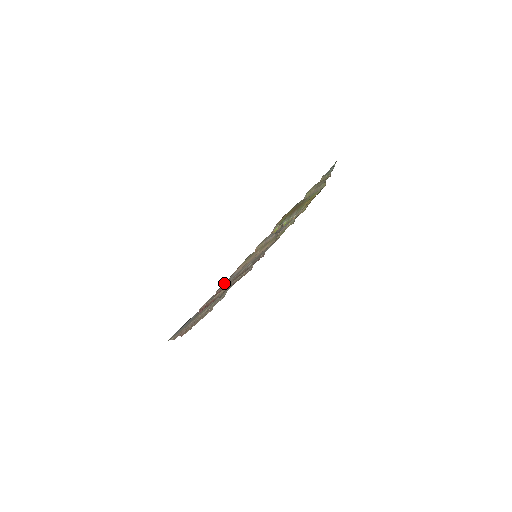
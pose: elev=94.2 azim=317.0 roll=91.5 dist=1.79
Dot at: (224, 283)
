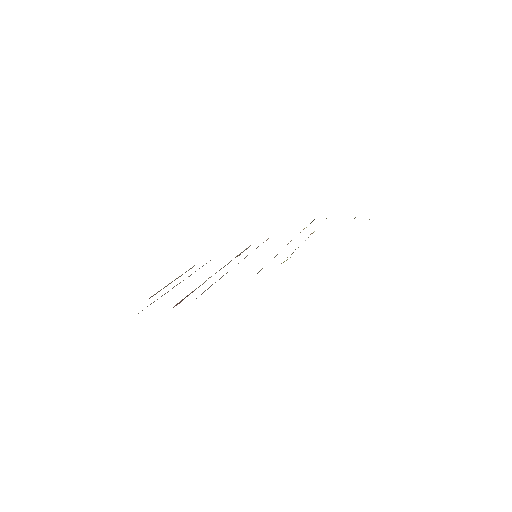
Dot at: occluded
